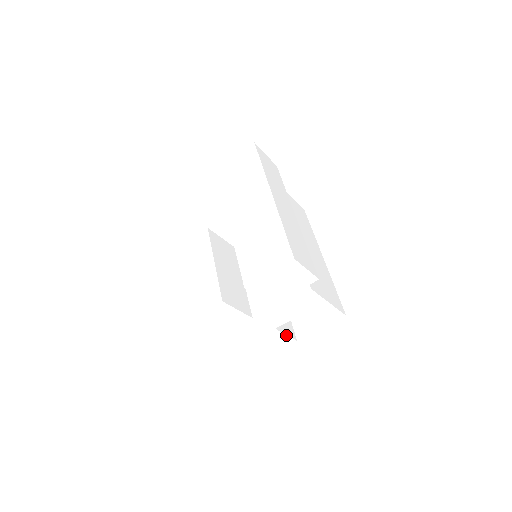
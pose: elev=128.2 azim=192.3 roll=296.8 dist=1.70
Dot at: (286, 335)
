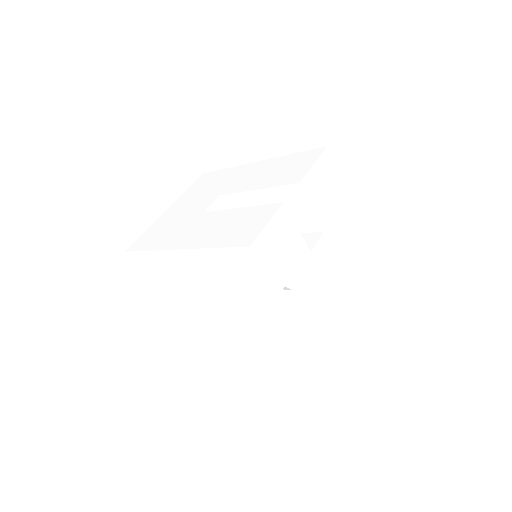
Dot at: (340, 305)
